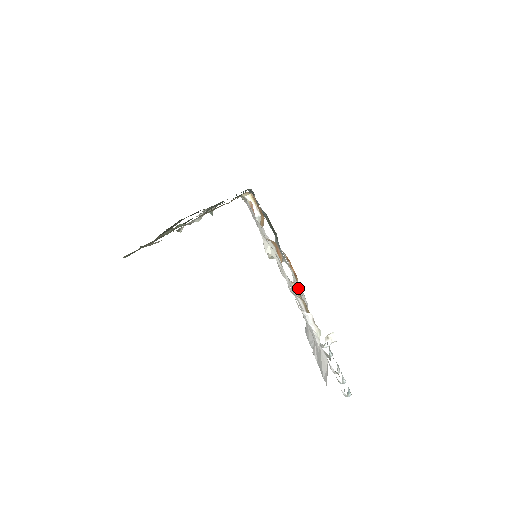
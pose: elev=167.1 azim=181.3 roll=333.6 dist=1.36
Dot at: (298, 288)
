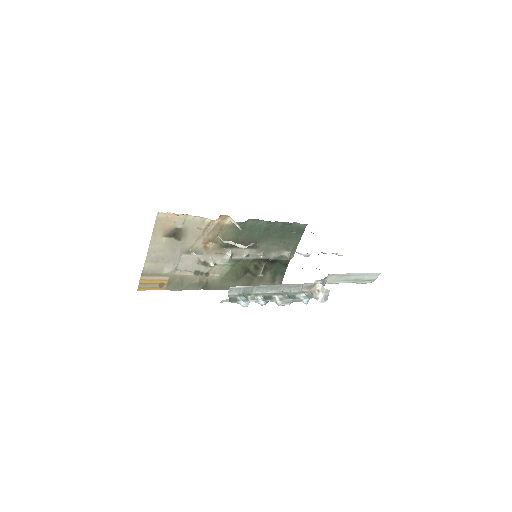
Dot at: occluded
